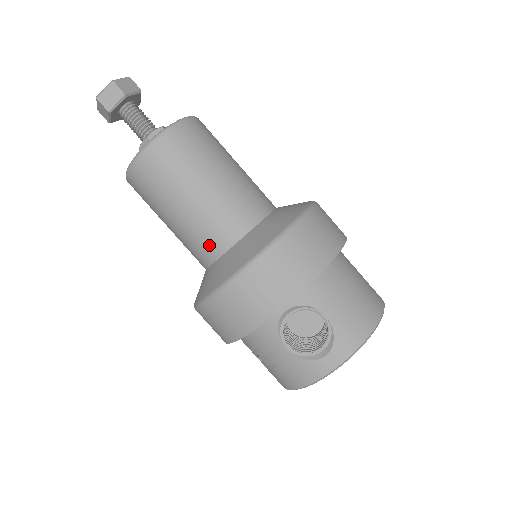
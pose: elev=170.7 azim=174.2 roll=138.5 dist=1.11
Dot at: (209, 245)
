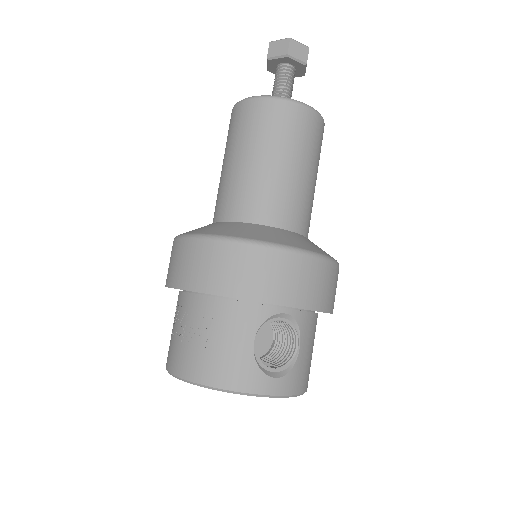
Dot at: (268, 209)
